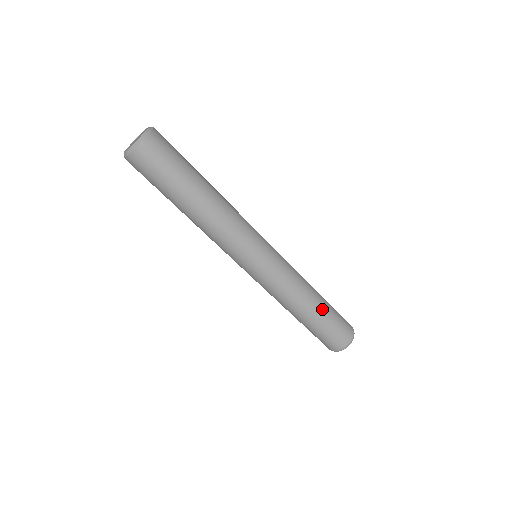
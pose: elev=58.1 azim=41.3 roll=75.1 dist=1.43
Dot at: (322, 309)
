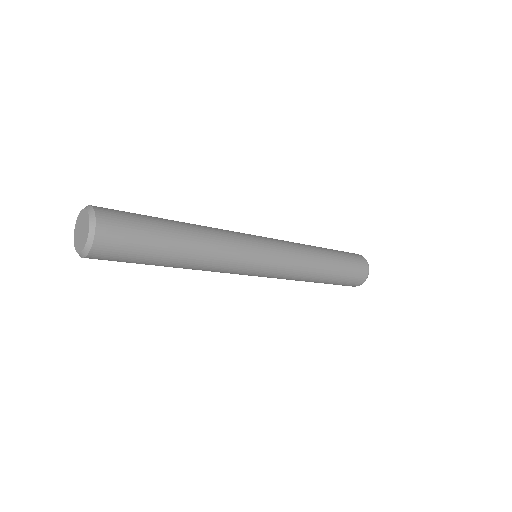
Dot at: (335, 260)
